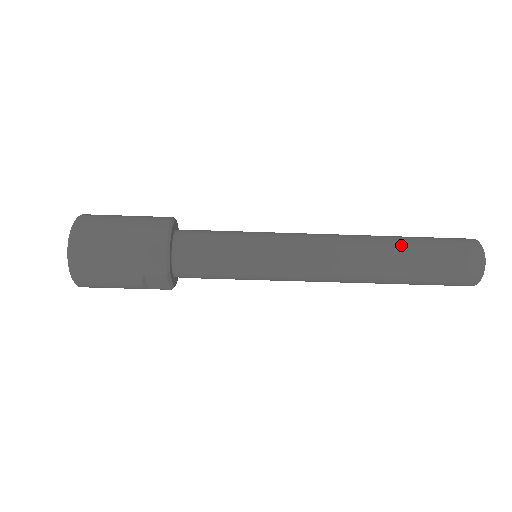
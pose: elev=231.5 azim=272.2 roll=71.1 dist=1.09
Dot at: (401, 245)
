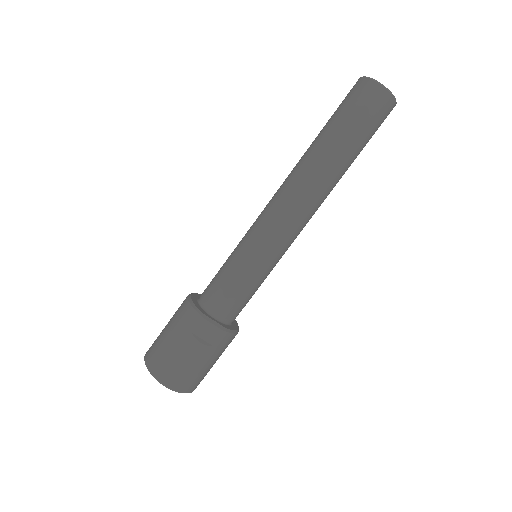
Dot at: (314, 140)
